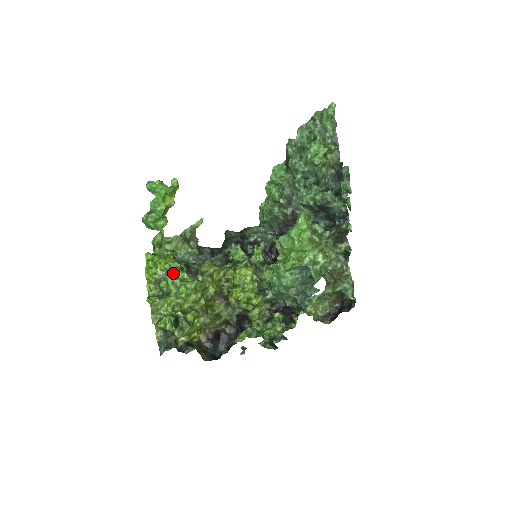
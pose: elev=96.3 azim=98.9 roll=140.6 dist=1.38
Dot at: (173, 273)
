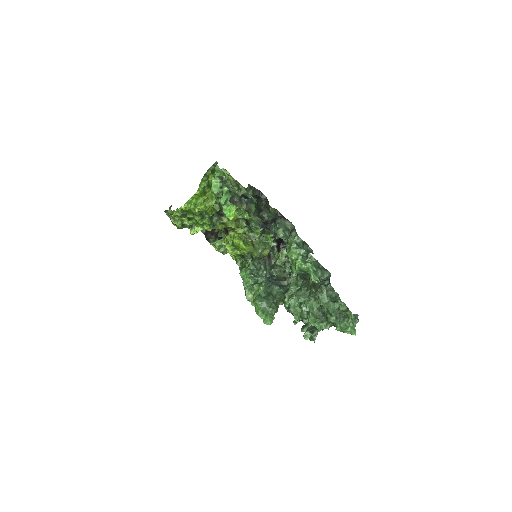
Dot at: (202, 217)
